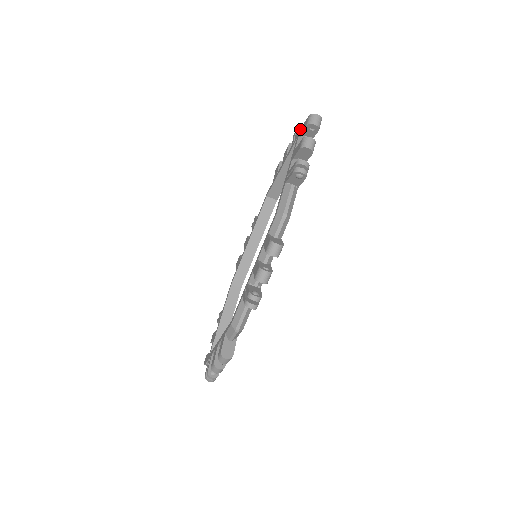
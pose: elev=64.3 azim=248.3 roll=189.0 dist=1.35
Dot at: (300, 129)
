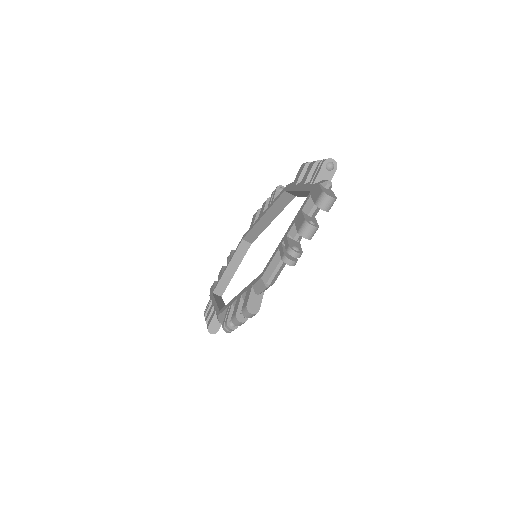
Dot at: (316, 184)
